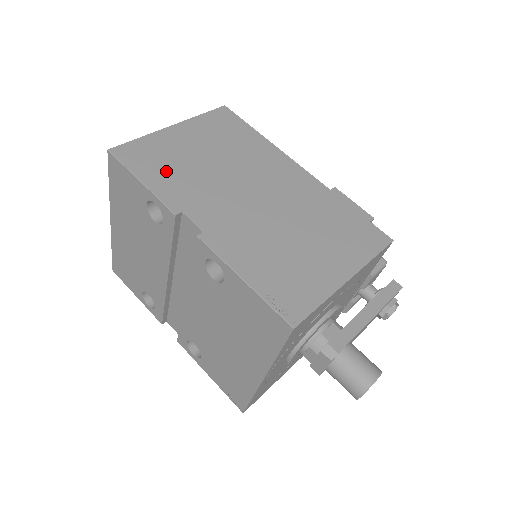
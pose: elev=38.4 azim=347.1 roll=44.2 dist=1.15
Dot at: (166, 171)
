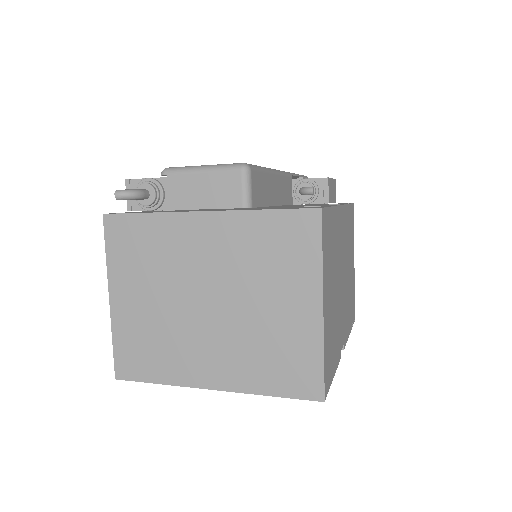
Dot at: (334, 347)
